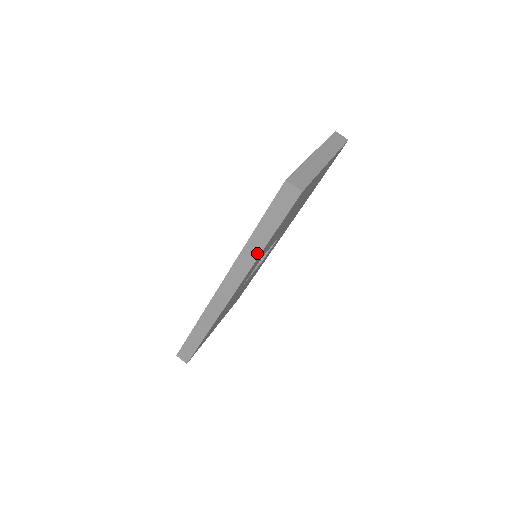
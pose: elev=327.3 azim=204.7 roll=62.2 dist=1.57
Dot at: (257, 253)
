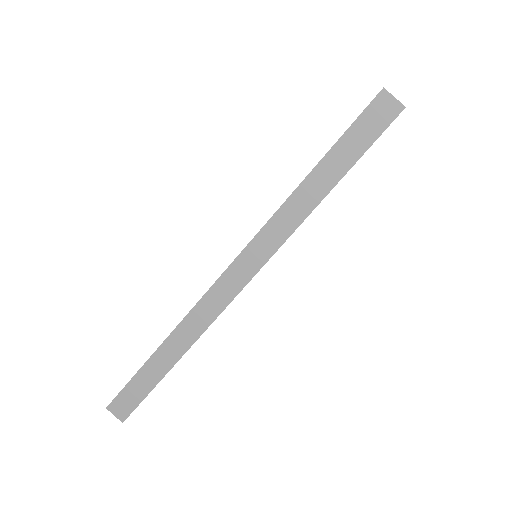
Dot at: (306, 210)
